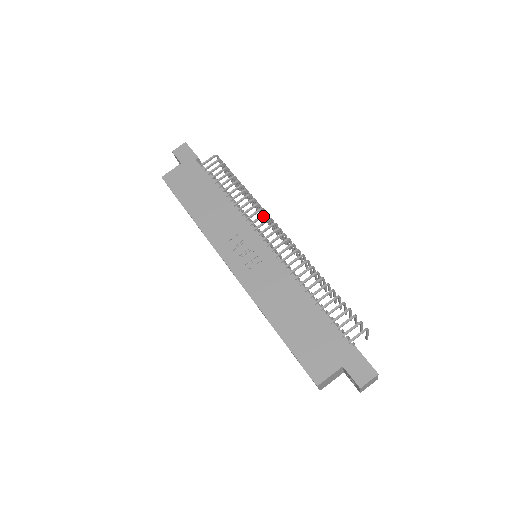
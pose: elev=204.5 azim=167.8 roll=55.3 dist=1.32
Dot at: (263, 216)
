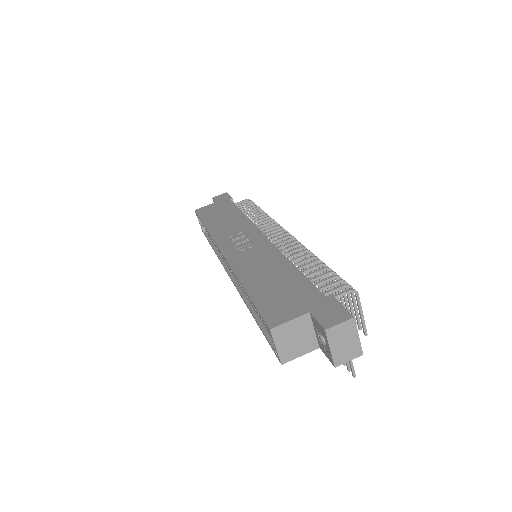
Dot at: (274, 225)
